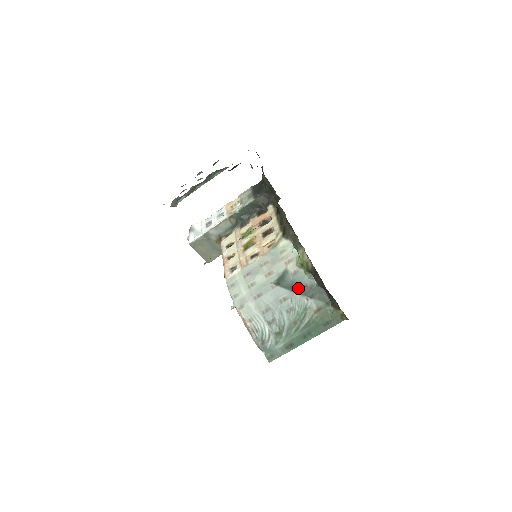
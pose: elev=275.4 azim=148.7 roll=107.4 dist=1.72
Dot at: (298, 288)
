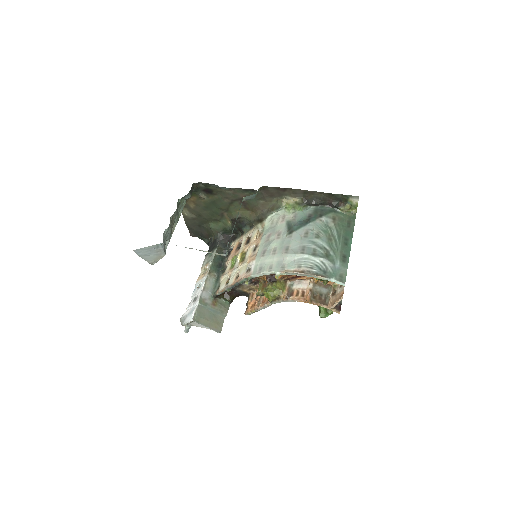
Dot at: (307, 220)
